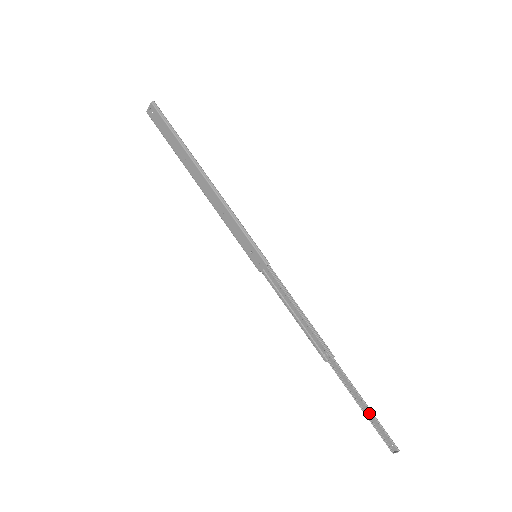
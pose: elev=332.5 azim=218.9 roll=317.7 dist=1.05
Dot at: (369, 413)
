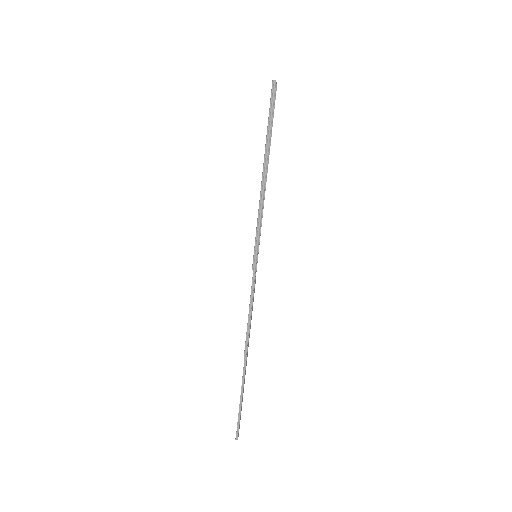
Dot at: (241, 406)
